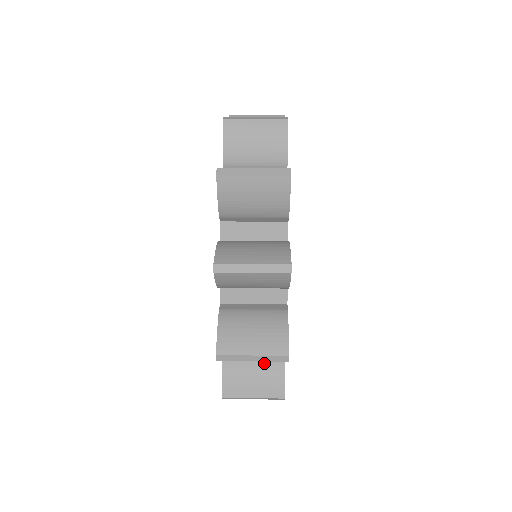
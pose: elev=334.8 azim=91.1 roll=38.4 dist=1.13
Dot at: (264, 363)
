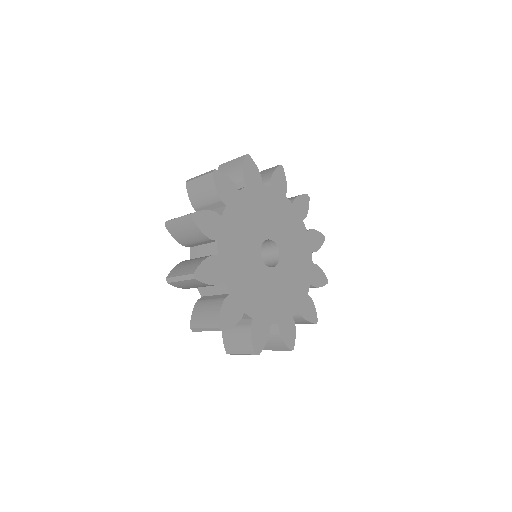
Dot at: (213, 303)
